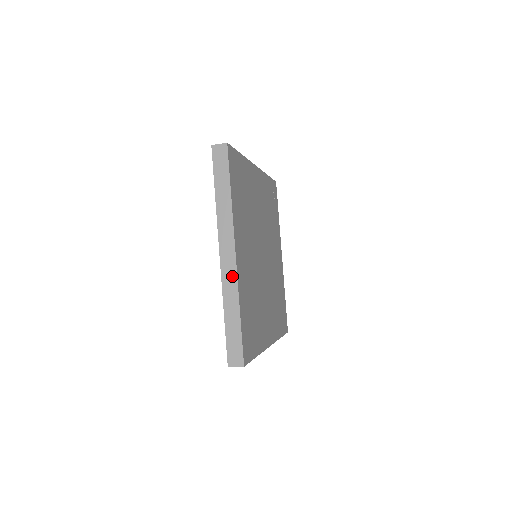
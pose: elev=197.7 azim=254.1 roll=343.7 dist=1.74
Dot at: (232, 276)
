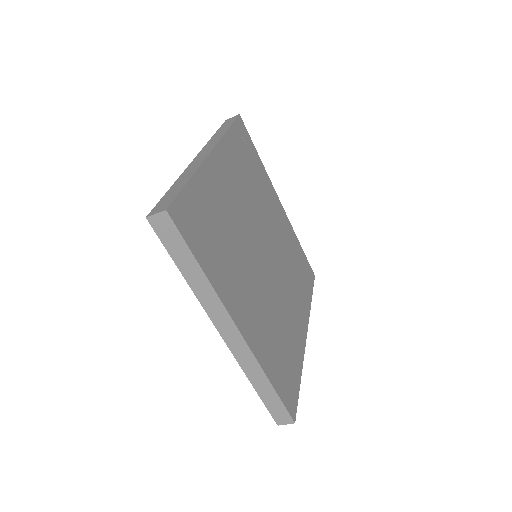
Dot at: (246, 353)
